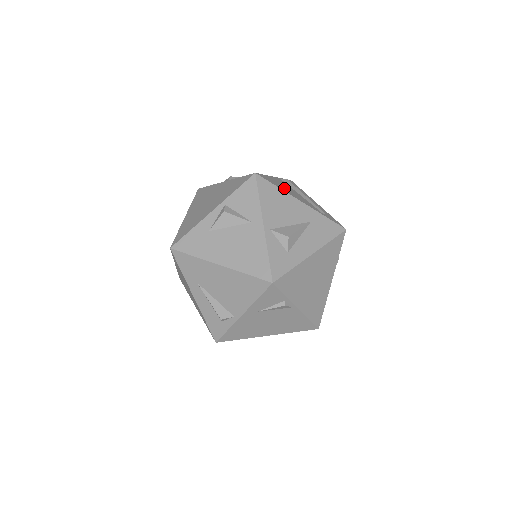
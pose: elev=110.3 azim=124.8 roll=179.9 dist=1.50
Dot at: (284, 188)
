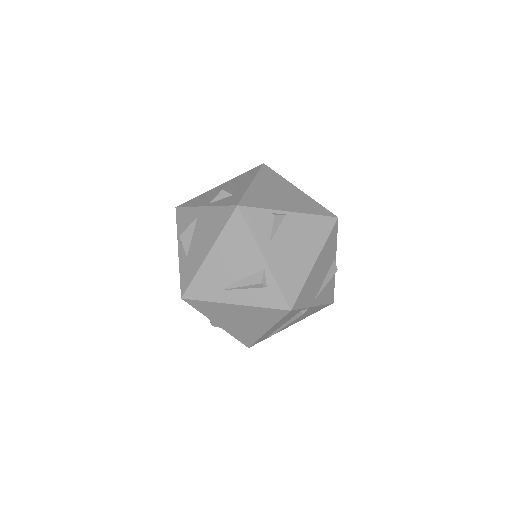
Dot at: occluded
